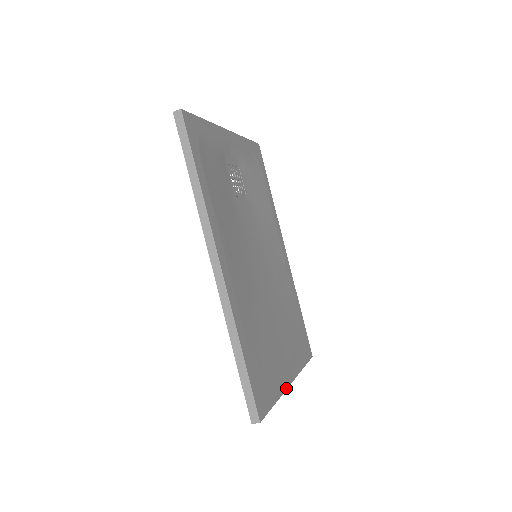
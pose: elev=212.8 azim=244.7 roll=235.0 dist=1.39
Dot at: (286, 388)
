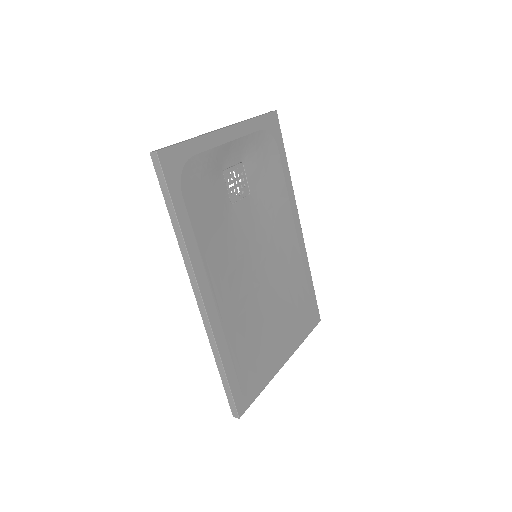
Dot at: (277, 371)
